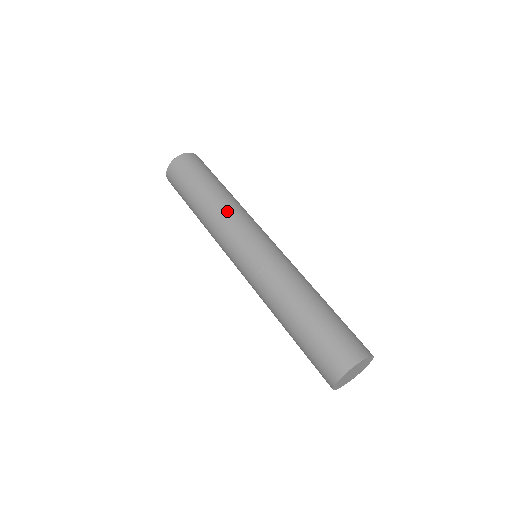
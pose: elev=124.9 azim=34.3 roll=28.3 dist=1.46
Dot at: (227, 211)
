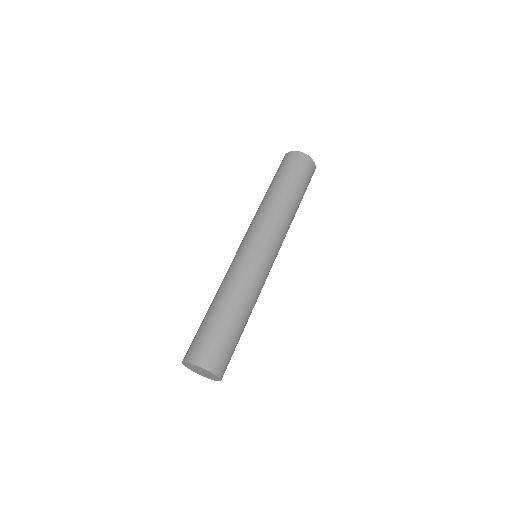
Dot at: (267, 211)
